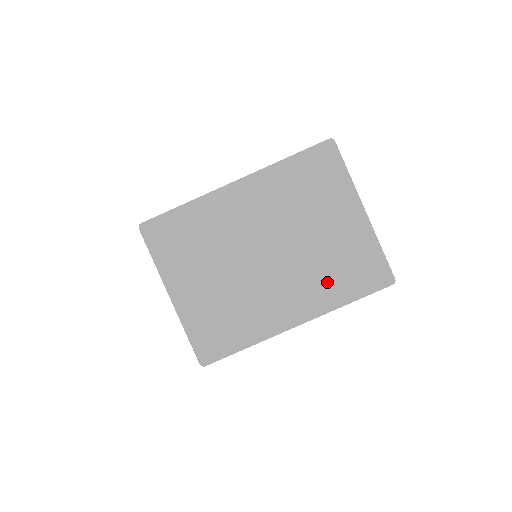
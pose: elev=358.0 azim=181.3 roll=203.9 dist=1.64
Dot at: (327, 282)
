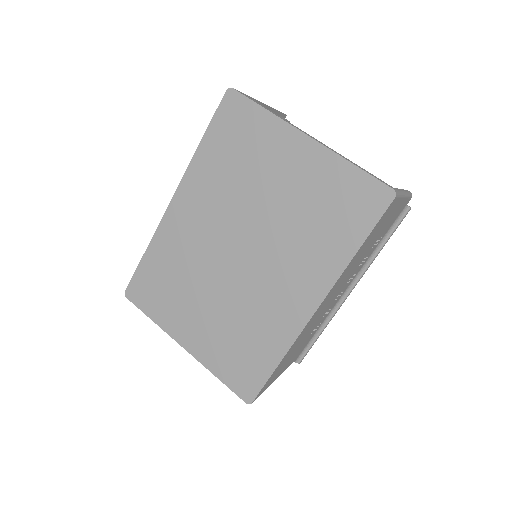
Dot at: (317, 243)
